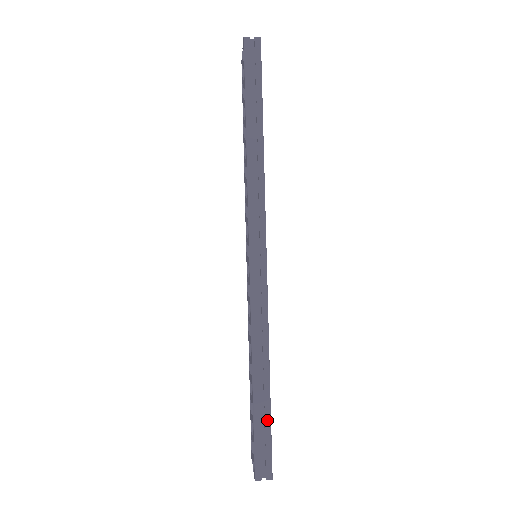
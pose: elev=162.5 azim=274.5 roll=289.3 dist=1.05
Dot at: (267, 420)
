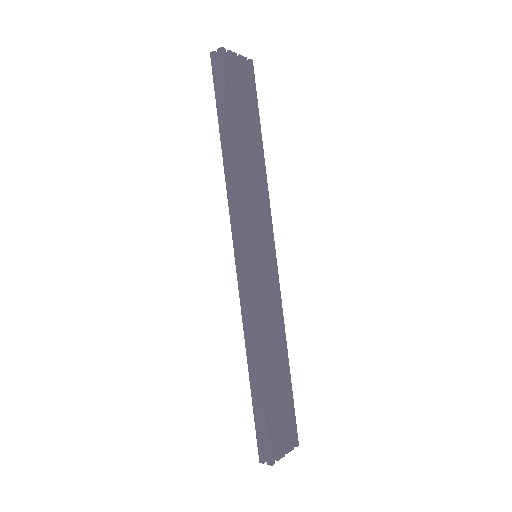
Dot at: (262, 411)
